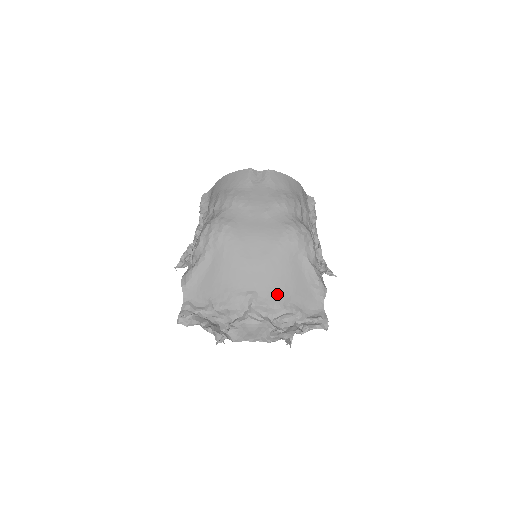
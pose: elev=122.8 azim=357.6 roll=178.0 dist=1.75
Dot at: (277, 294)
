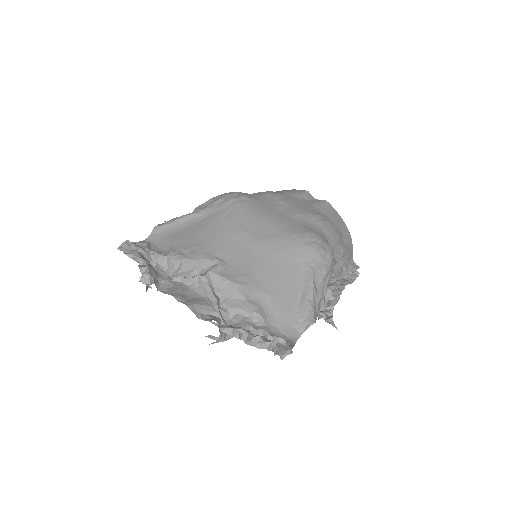
Dot at: (249, 279)
